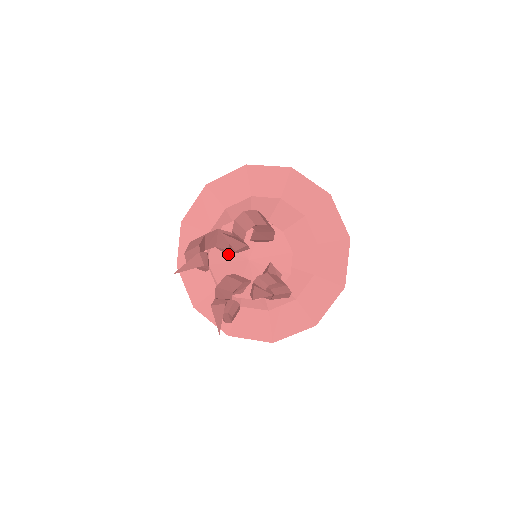
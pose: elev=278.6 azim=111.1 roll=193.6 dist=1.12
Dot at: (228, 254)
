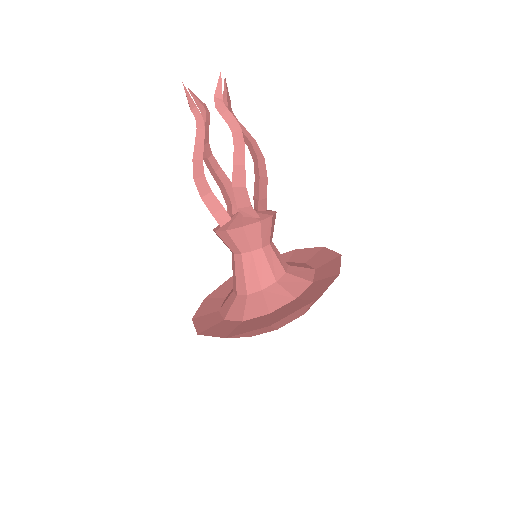
Dot at: (228, 218)
